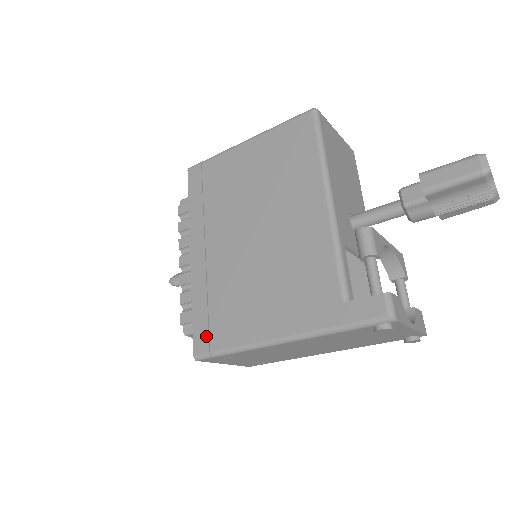
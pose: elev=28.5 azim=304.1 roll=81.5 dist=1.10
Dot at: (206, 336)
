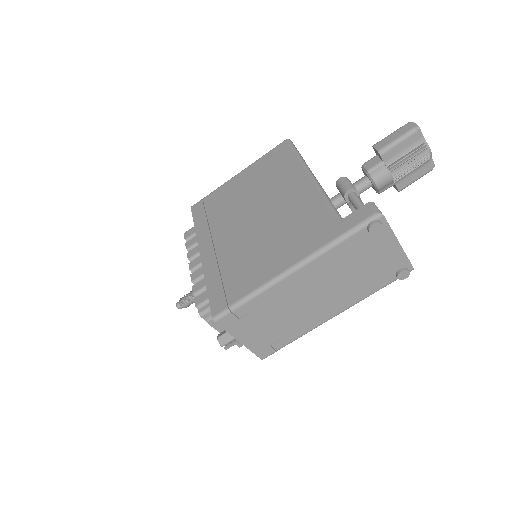
Dot at: (223, 297)
